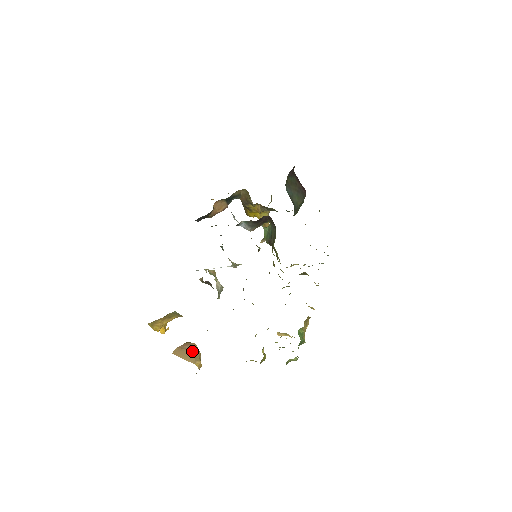
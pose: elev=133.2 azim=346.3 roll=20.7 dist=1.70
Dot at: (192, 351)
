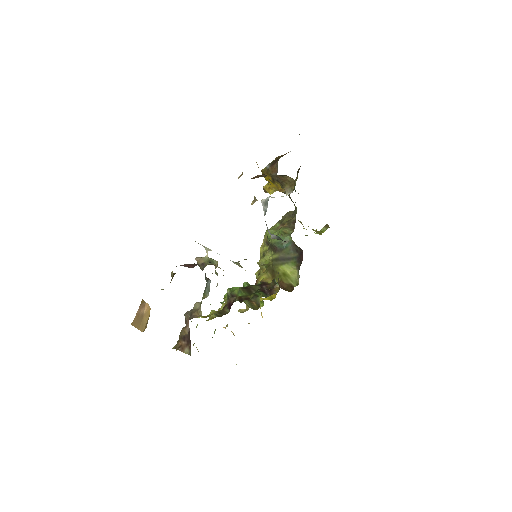
Dot at: (146, 317)
